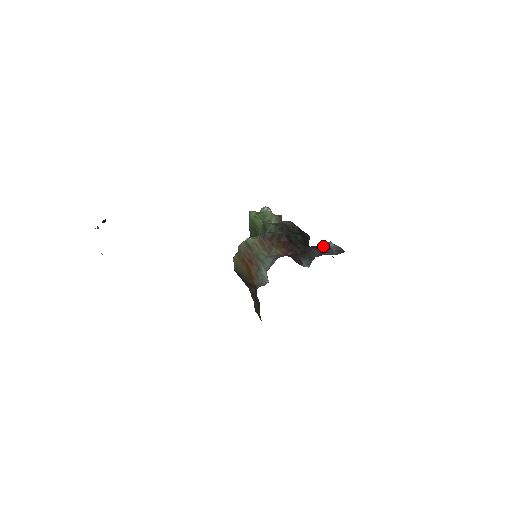
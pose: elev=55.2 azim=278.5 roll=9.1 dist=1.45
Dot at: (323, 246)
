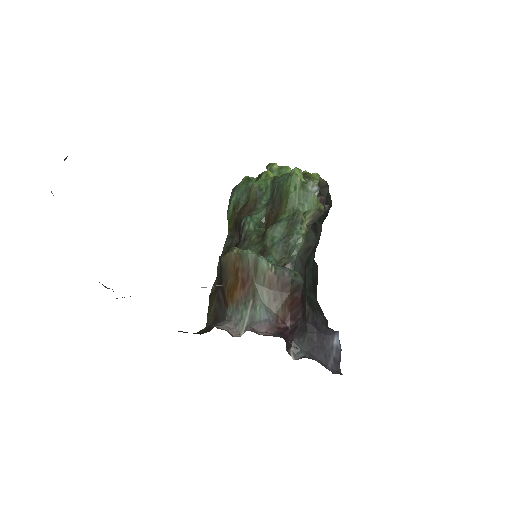
Dot at: (328, 332)
